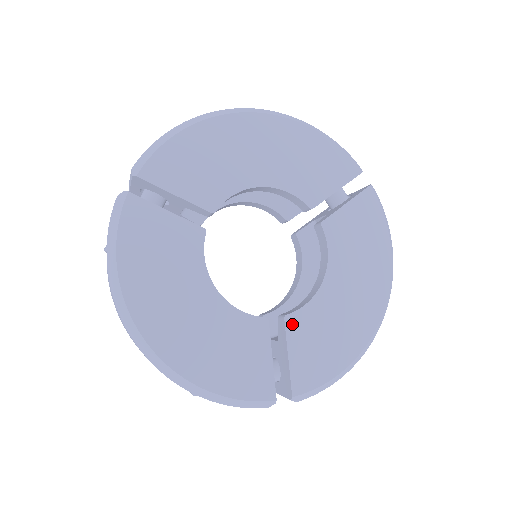
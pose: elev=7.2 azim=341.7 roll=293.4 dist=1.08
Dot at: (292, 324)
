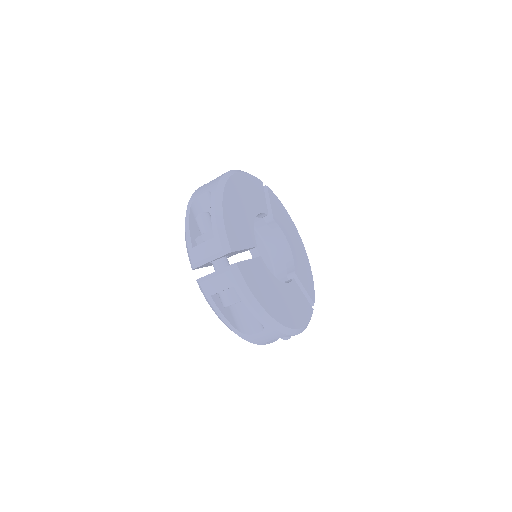
Dot at: (260, 261)
